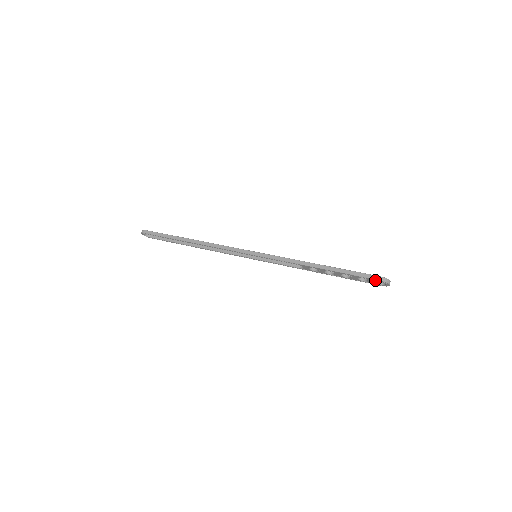
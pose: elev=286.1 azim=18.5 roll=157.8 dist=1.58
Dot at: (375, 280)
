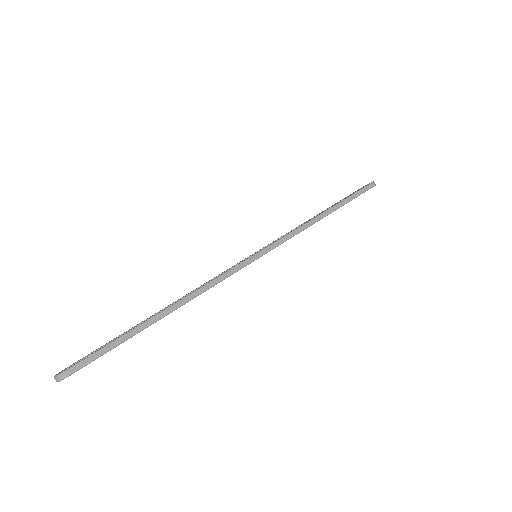
Dot at: occluded
